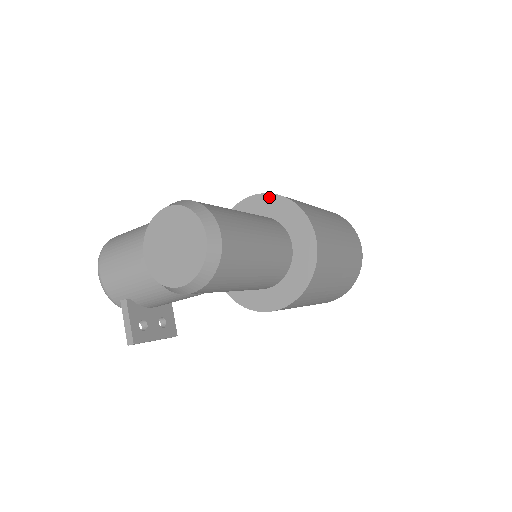
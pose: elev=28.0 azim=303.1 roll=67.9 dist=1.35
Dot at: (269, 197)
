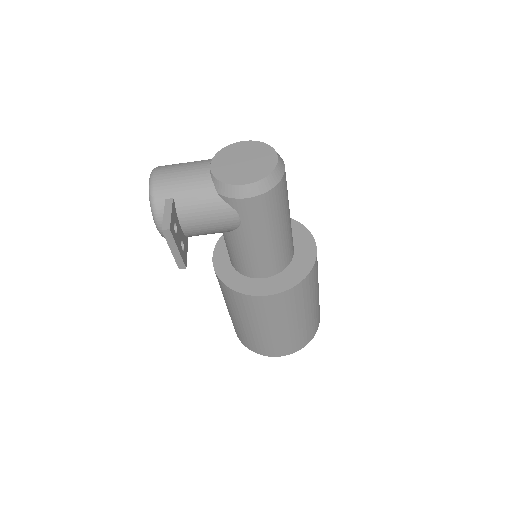
Dot at: occluded
